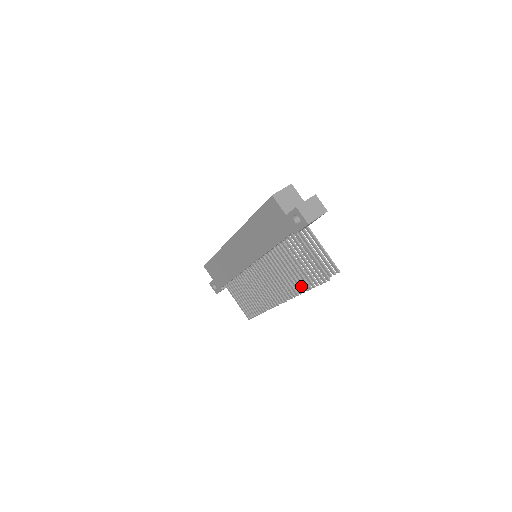
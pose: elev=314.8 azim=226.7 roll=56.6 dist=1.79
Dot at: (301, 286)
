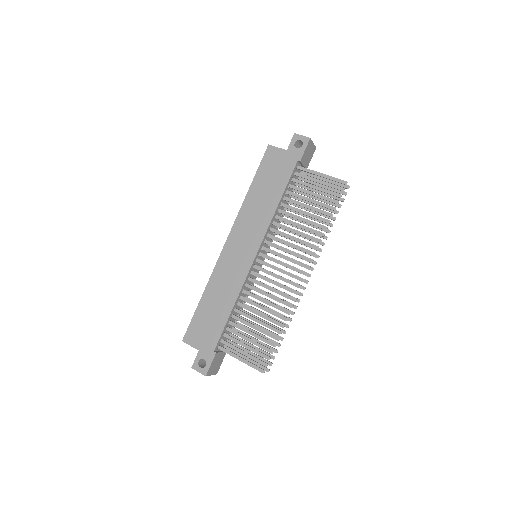
Dot at: (321, 225)
